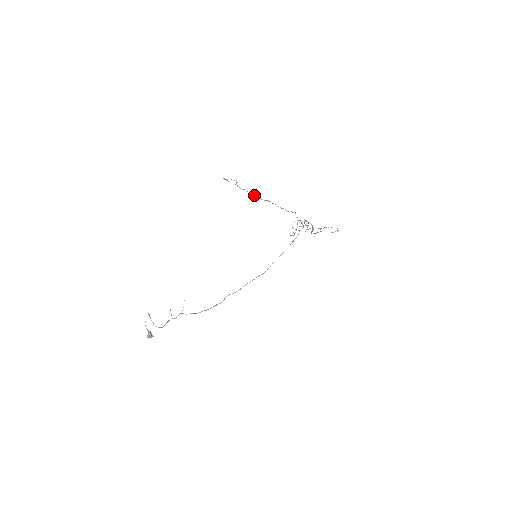
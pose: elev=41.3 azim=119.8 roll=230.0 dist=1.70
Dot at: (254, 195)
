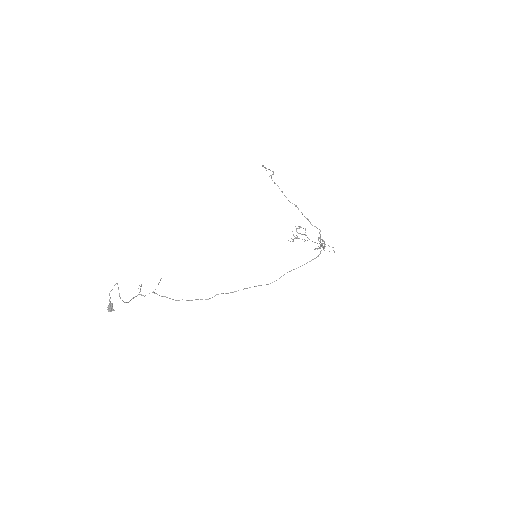
Dot at: occluded
